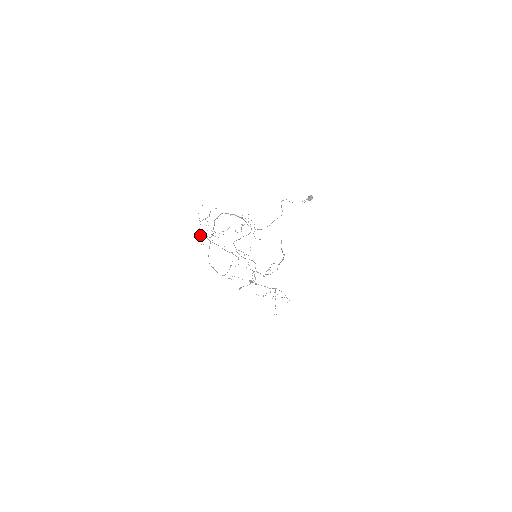
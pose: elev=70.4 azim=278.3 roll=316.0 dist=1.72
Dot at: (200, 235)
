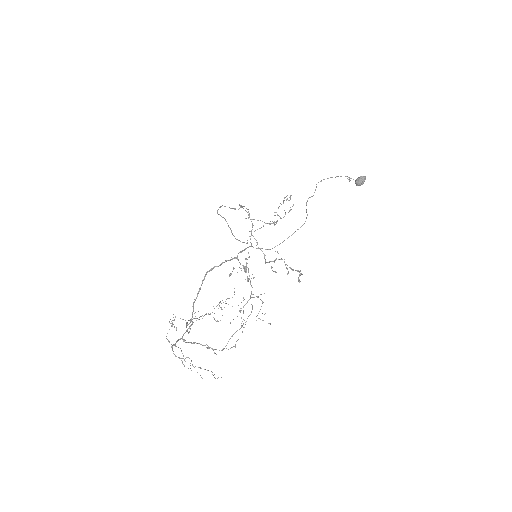
Dot at: (171, 323)
